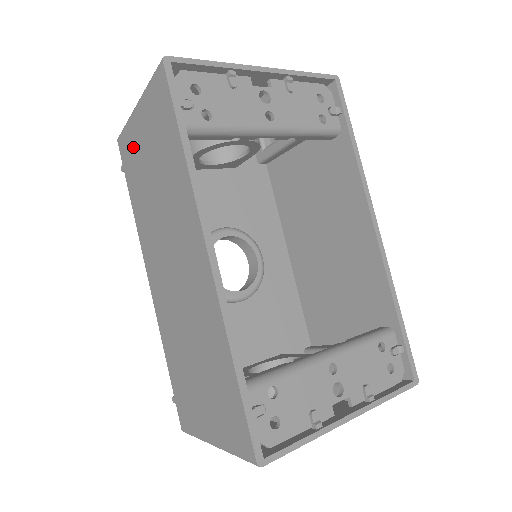
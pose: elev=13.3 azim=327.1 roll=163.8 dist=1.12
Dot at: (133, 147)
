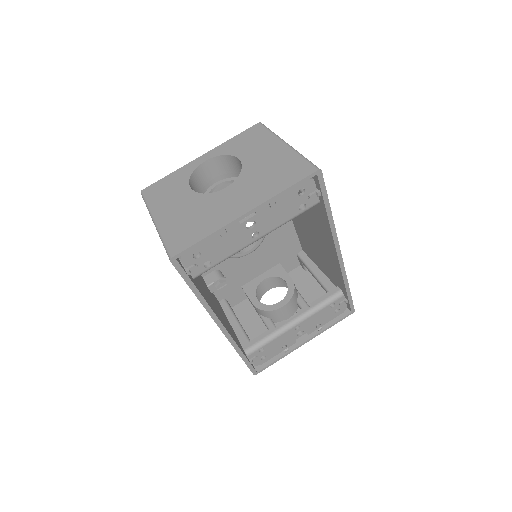
Dot at: occluded
